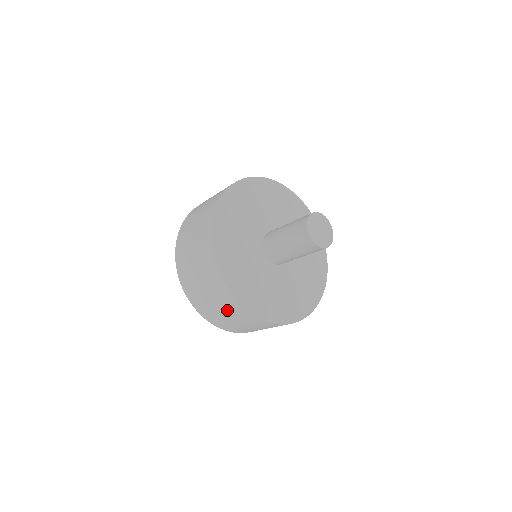
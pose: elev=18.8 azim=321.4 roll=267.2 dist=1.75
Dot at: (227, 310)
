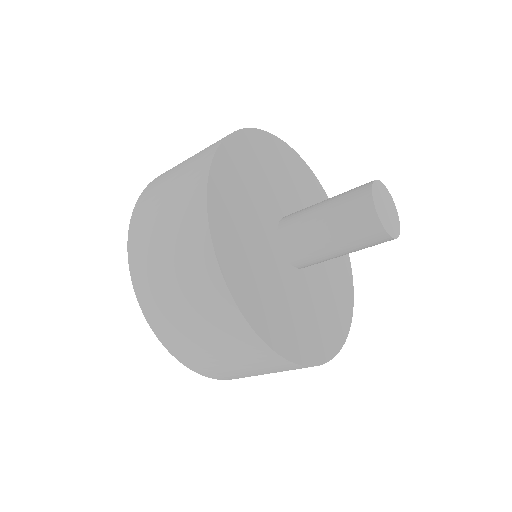
Dot at: (266, 370)
